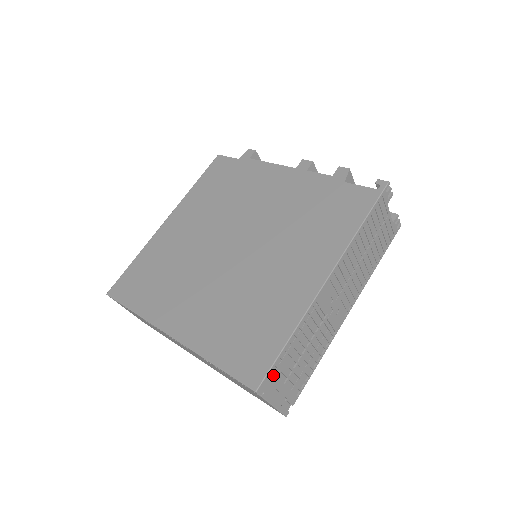
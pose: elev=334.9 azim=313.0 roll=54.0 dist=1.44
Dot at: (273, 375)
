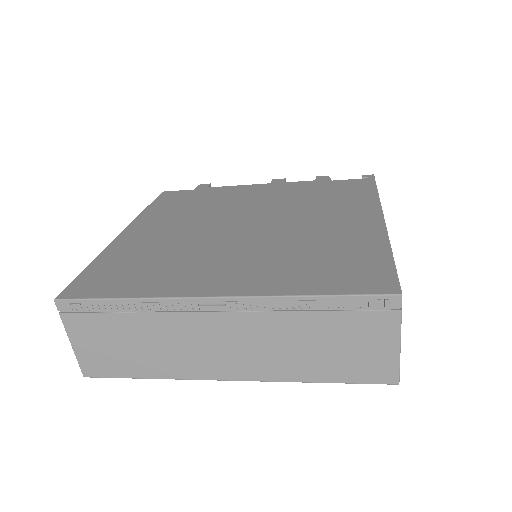
Dot at: occluded
